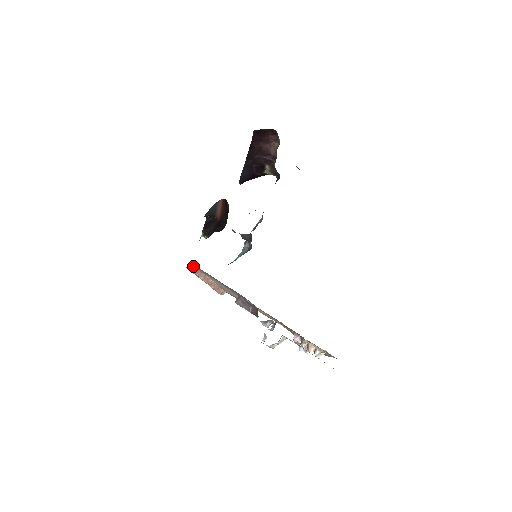
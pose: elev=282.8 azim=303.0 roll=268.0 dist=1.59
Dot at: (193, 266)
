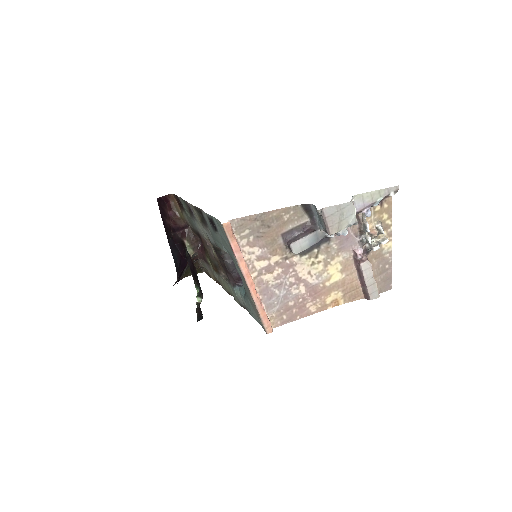
Dot at: (229, 225)
